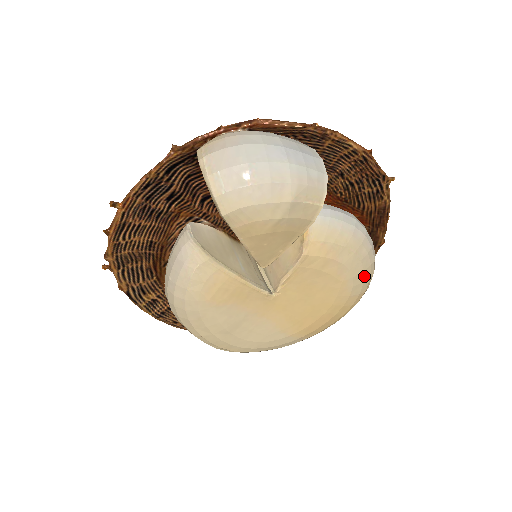
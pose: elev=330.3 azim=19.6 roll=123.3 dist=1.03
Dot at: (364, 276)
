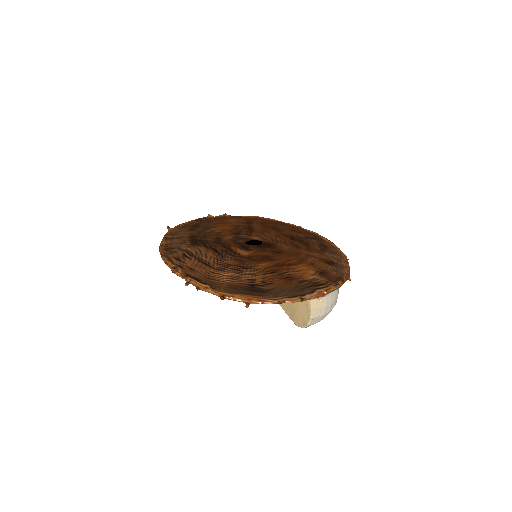
Dot at: occluded
